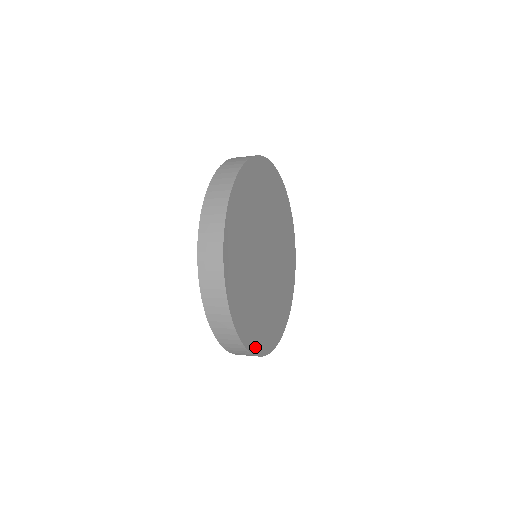
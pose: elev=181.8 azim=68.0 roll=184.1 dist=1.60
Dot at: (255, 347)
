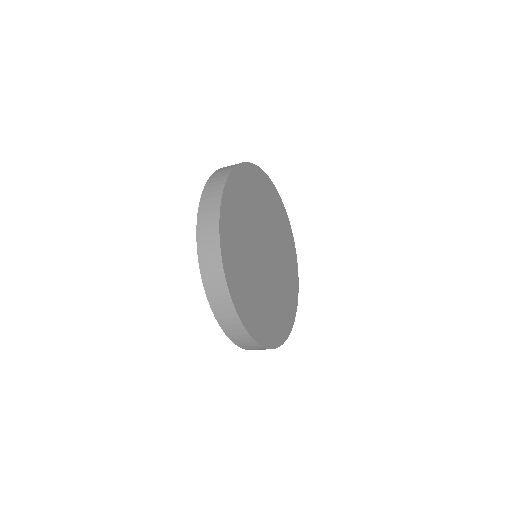
Dot at: (285, 333)
